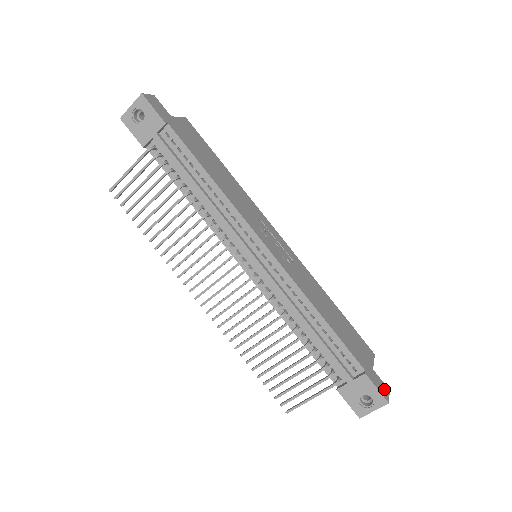
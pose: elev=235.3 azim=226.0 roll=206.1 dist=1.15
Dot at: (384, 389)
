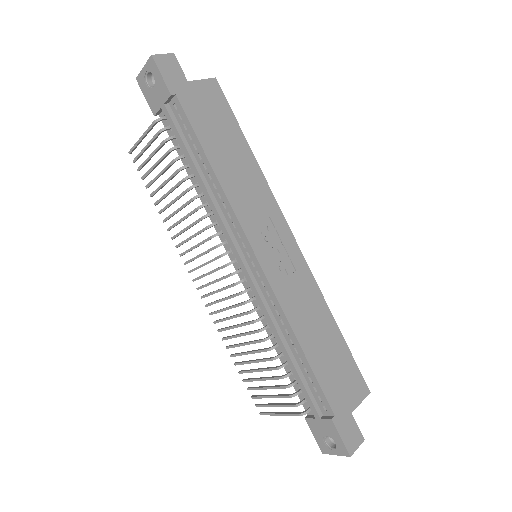
Dot at: (354, 439)
